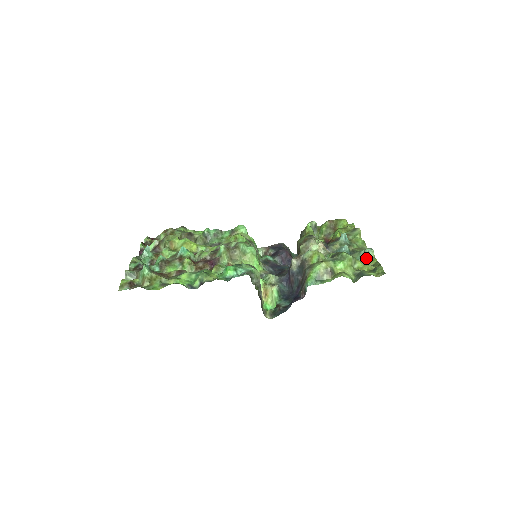
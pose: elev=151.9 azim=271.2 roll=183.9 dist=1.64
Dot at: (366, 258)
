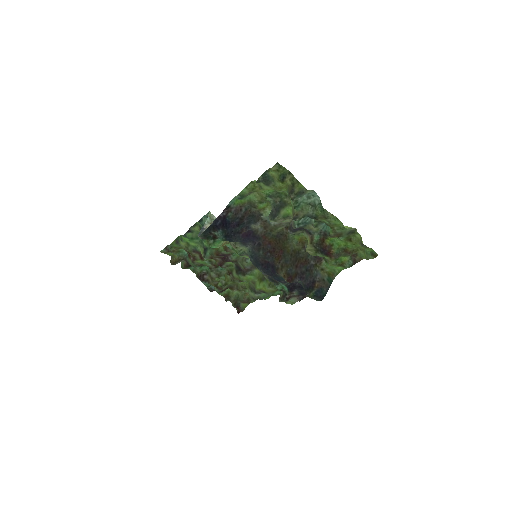
Dot at: (302, 195)
